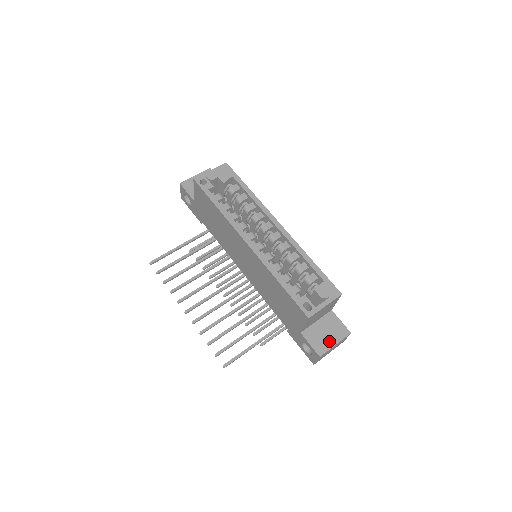
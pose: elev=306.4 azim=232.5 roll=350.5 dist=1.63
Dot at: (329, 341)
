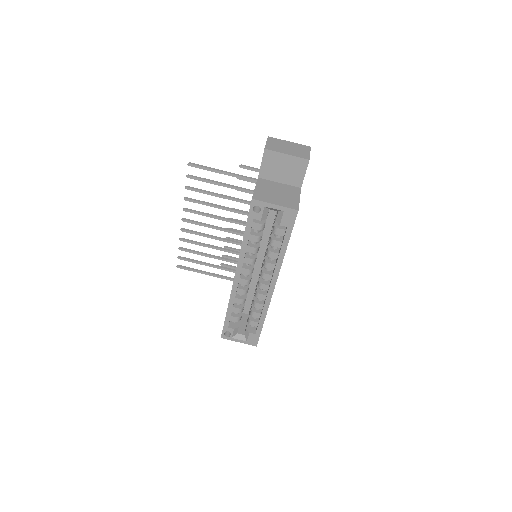
Dot at: occluded
